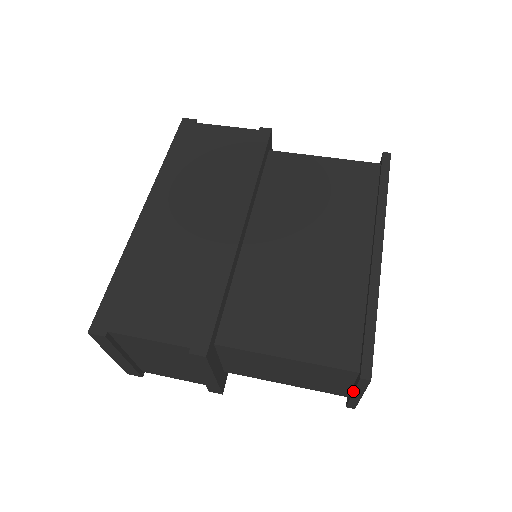
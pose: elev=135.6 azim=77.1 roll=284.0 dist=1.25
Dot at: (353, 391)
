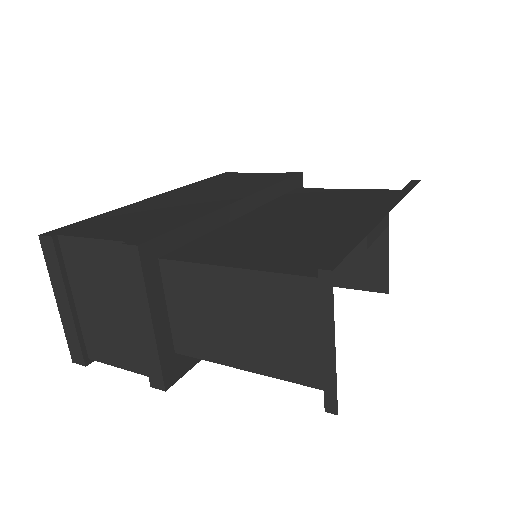
Dot at: occluded
